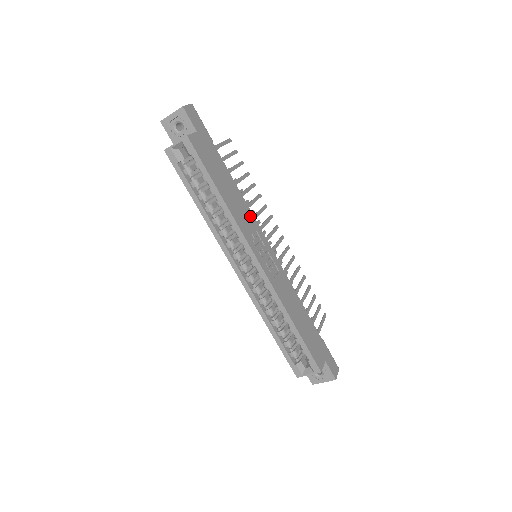
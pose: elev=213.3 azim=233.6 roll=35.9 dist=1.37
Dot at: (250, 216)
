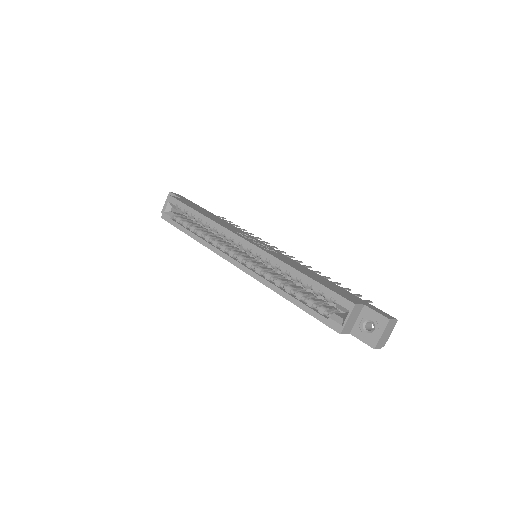
Dot at: (239, 230)
